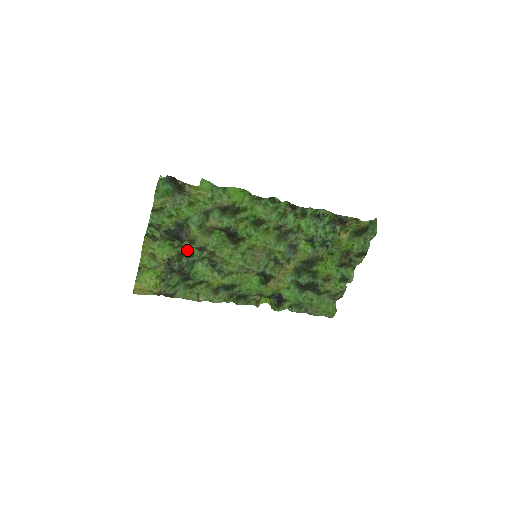
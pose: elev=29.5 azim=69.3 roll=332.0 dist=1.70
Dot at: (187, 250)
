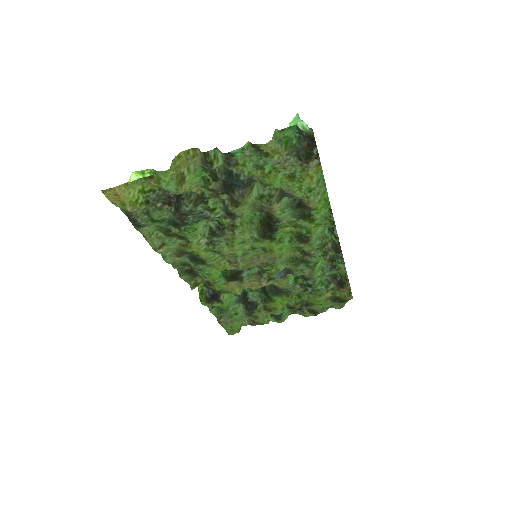
Dot at: (213, 200)
